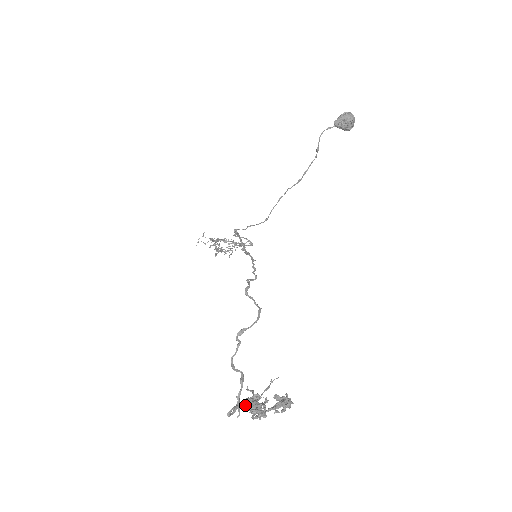
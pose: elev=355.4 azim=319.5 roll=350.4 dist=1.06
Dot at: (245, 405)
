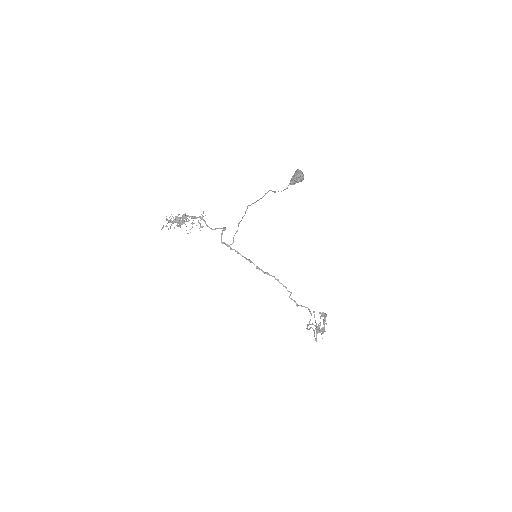
Dot at: (317, 332)
